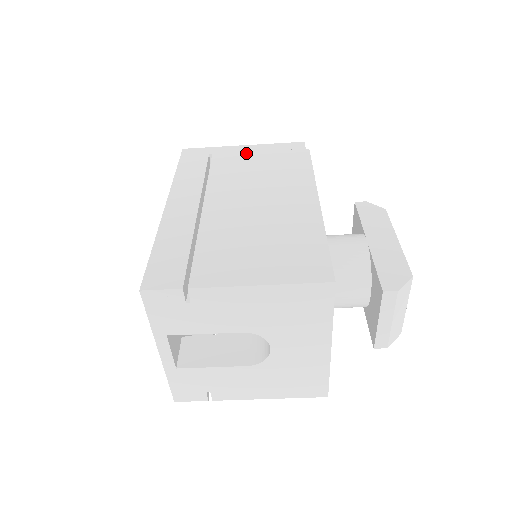
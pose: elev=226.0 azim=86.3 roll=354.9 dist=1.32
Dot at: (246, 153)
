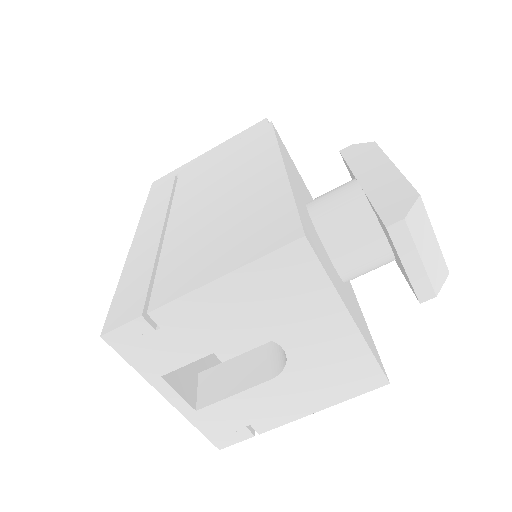
Dot at: (210, 156)
